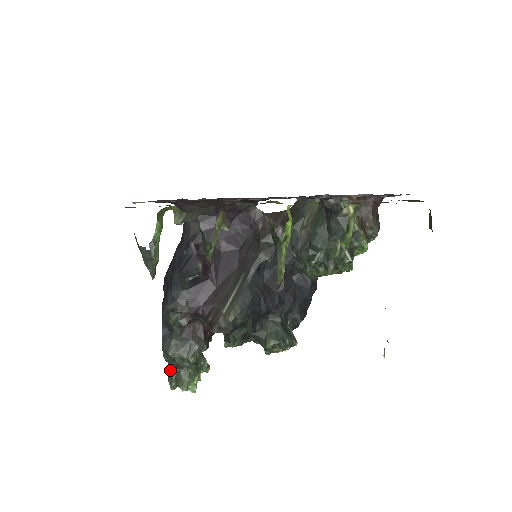
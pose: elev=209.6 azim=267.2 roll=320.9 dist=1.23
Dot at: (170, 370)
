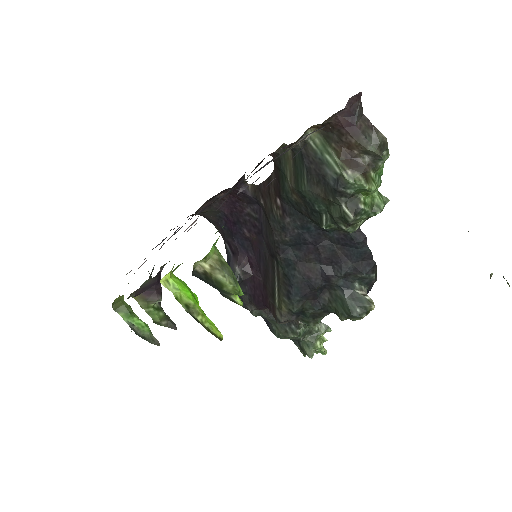
Dot at: occluded
